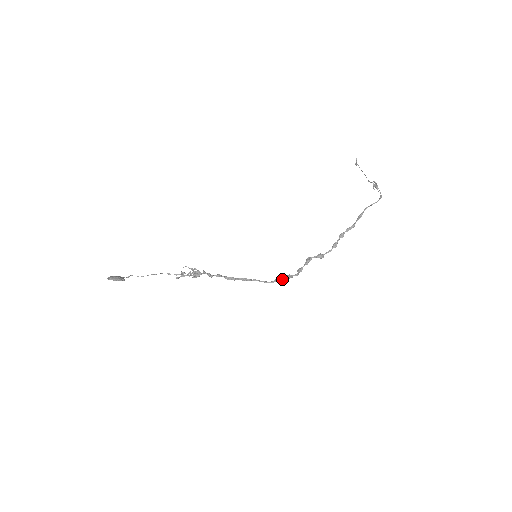
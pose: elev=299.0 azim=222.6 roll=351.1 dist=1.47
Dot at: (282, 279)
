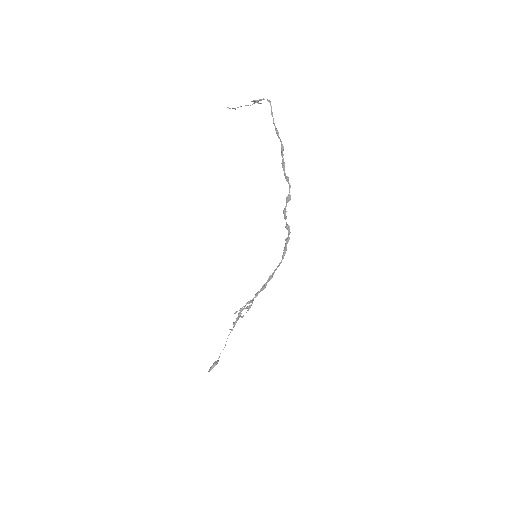
Dot at: (285, 248)
